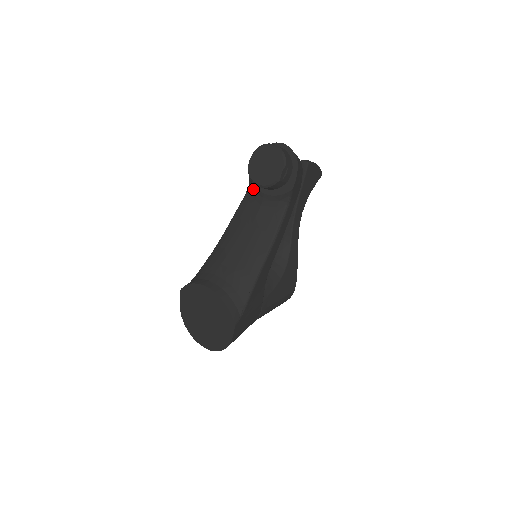
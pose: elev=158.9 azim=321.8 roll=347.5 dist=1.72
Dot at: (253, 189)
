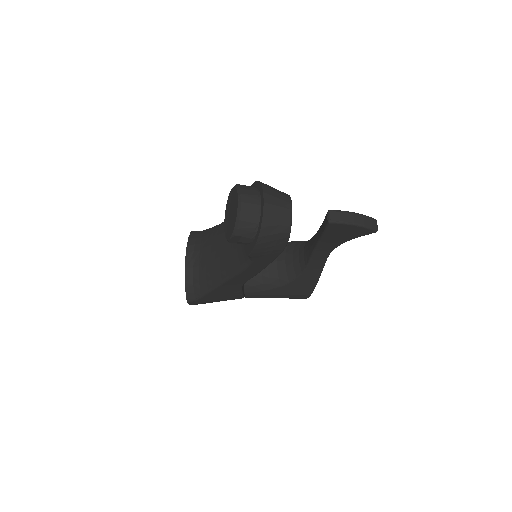
Dot at: occluded
